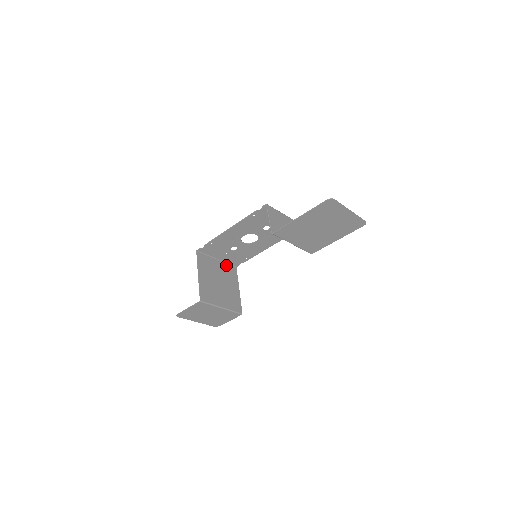
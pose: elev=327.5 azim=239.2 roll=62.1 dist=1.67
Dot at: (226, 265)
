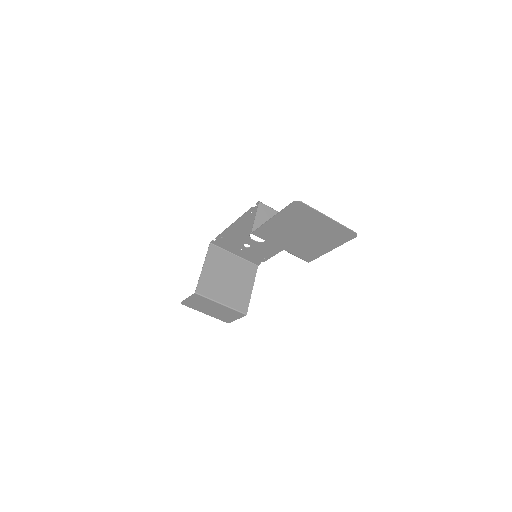
Dot at: (244, 262)
